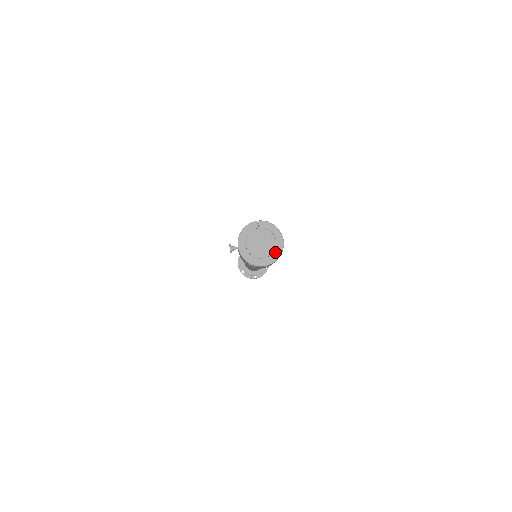
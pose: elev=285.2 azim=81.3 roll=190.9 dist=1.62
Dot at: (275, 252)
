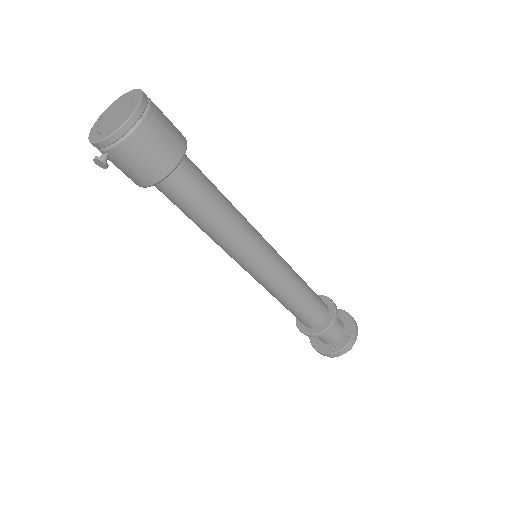
Dot at: (134, 98)
